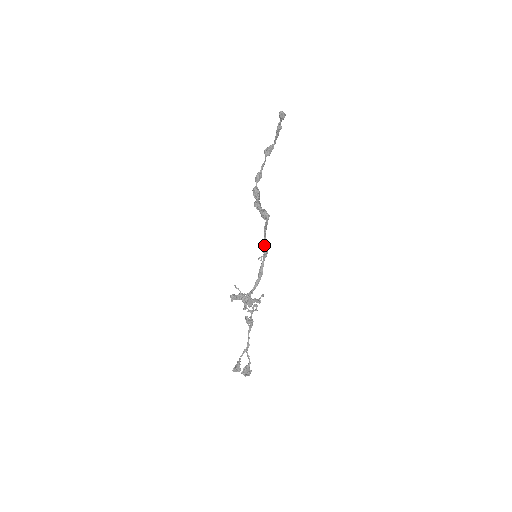
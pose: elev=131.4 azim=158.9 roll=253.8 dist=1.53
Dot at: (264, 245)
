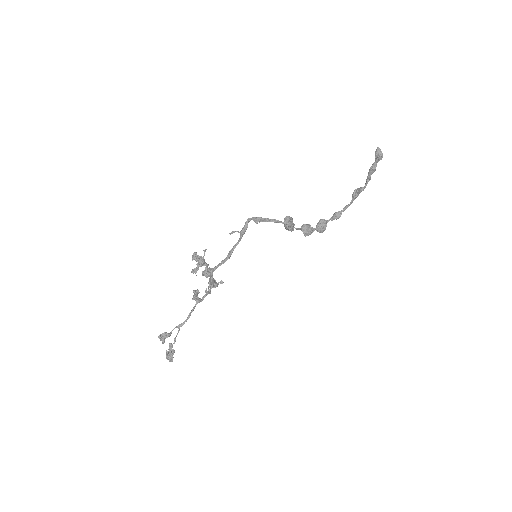
Dot at: (245, 224)
